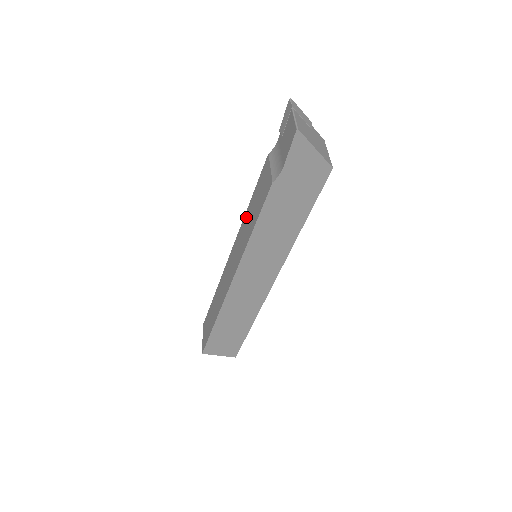
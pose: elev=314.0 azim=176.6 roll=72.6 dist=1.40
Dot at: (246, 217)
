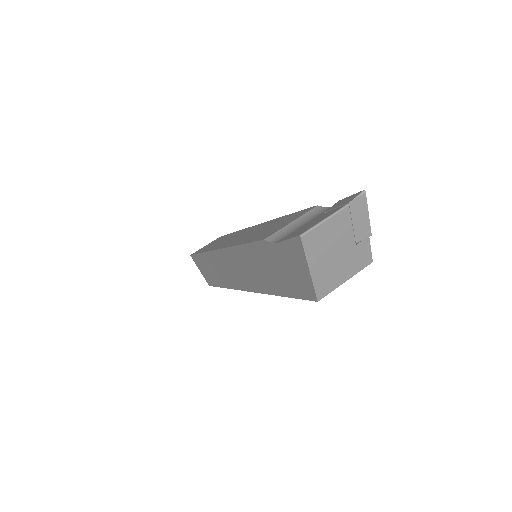
Dot at: (270, 222)
